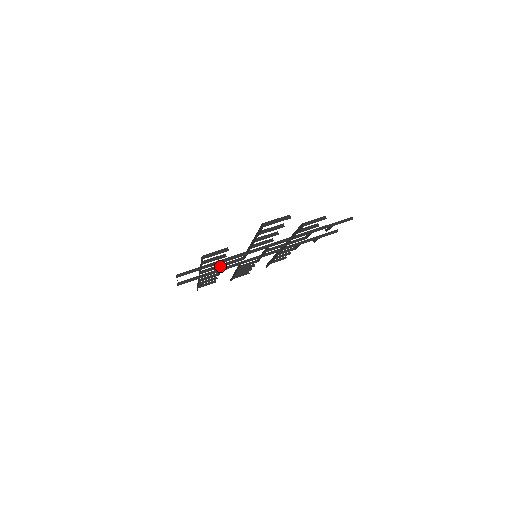
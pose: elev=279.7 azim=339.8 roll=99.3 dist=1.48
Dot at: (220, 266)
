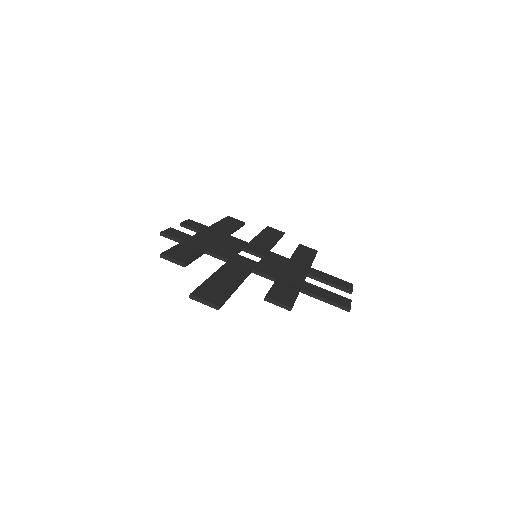
Dot at: (212, 245)
